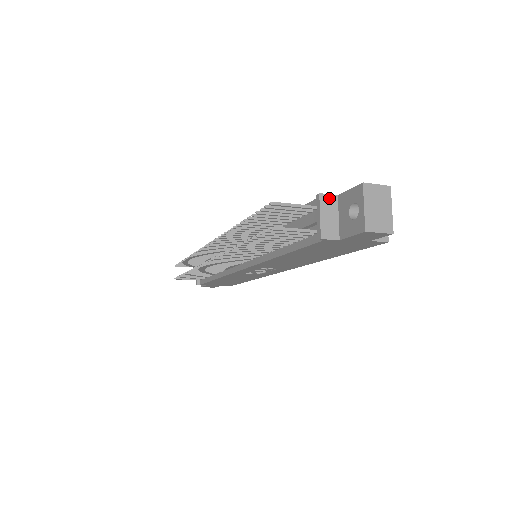
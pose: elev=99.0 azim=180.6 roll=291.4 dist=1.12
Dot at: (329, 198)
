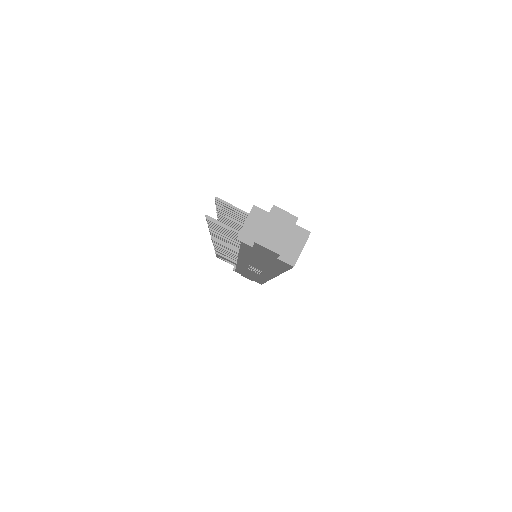
Dot at: (261, 212)
